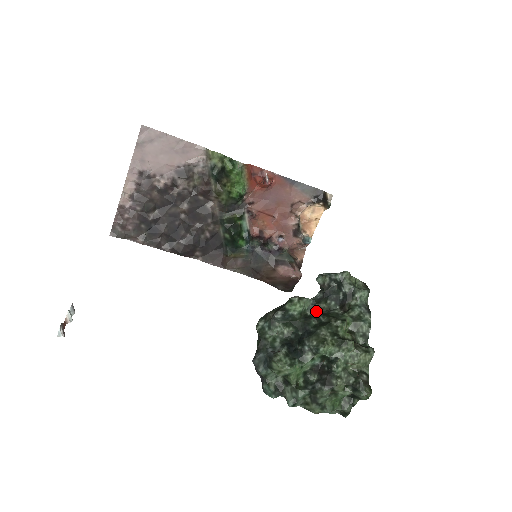
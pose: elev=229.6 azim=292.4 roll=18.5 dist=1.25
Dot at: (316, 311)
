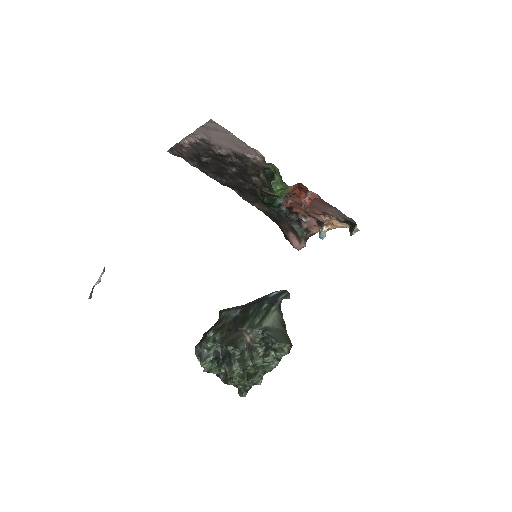
Dot at: (244, 351)
